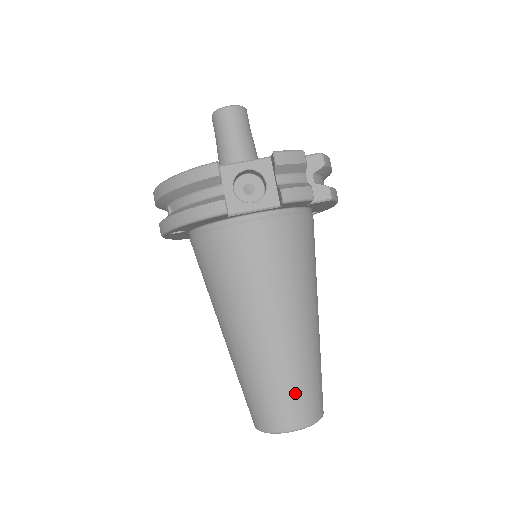
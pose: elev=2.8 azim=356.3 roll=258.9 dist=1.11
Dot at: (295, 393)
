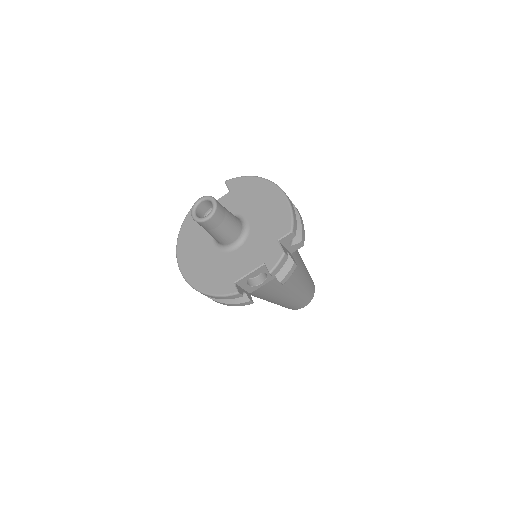
Dot at: (302, 301)
